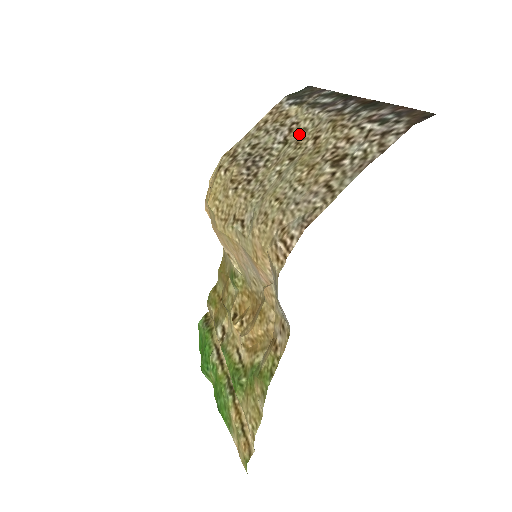
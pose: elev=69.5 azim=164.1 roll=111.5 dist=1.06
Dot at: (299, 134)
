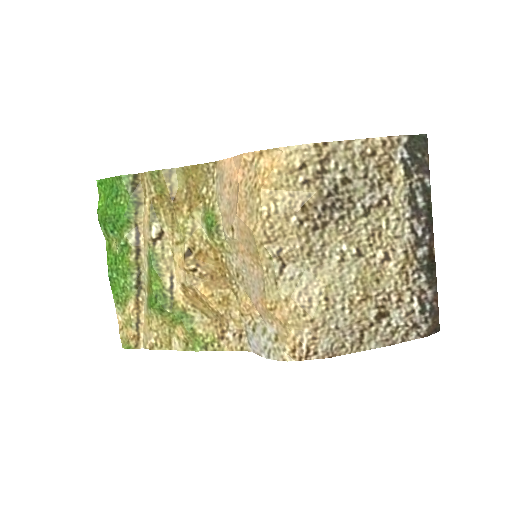
Dot at: (381, 222)
